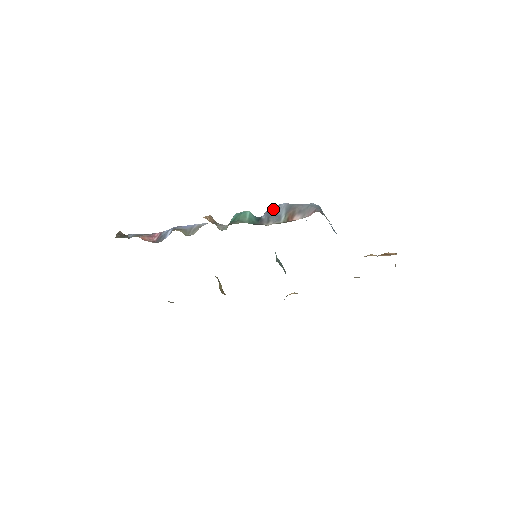
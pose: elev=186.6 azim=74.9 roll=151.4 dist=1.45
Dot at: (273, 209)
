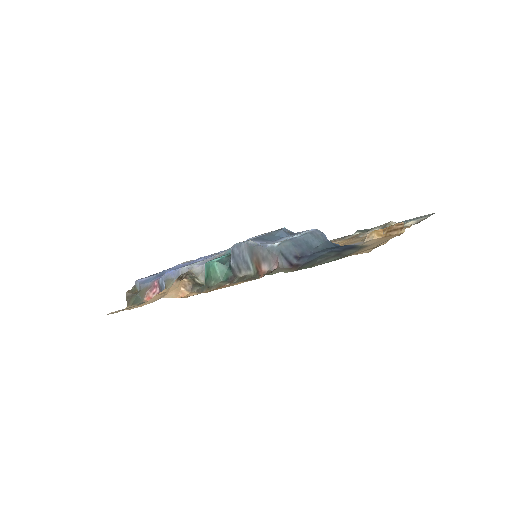
Dot at: (236, 251)
